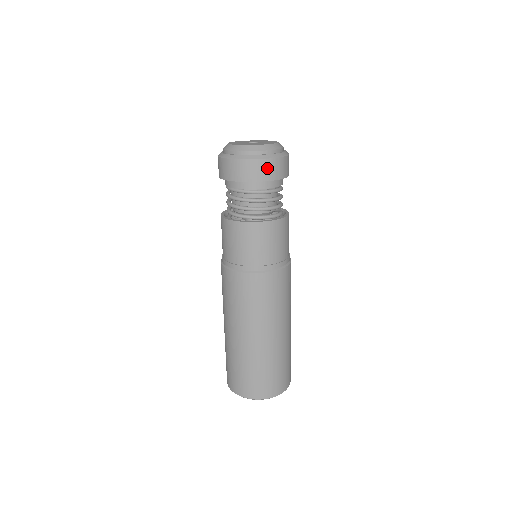
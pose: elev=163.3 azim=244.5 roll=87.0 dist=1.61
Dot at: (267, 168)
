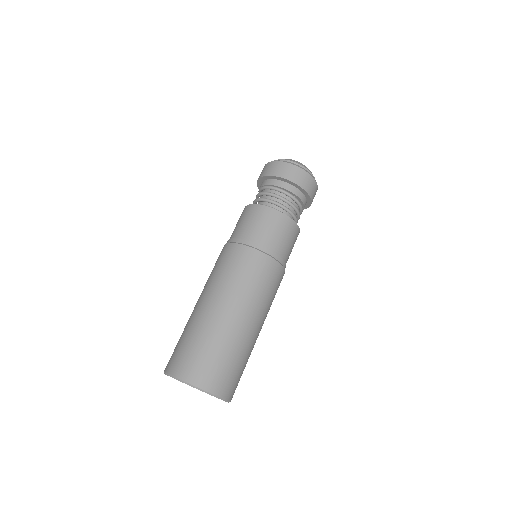
Dot at: (298, 174)
